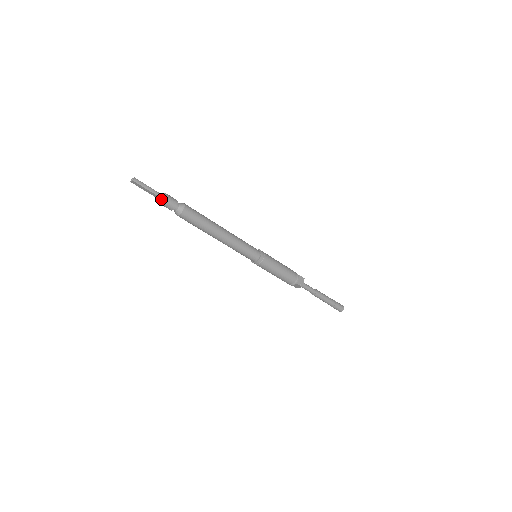
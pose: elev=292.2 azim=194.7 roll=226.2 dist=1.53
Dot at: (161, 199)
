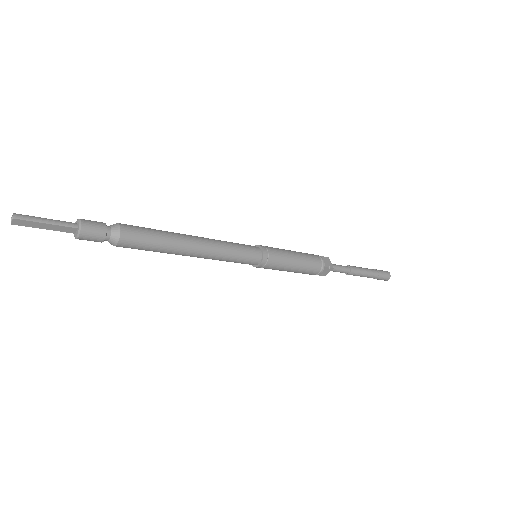
Dot at: (77, 230)
